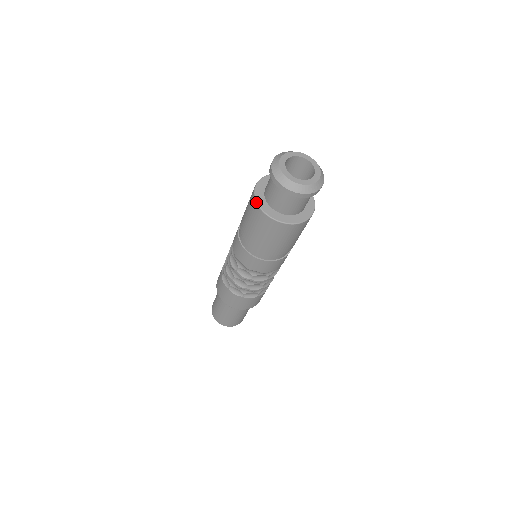
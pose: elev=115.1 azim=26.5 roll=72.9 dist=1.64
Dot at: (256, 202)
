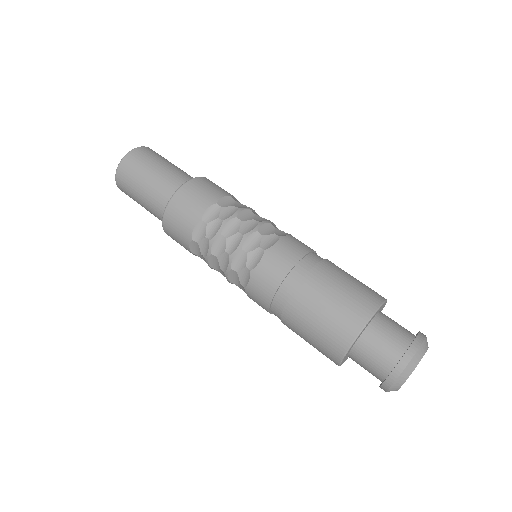
Dot at: (354, 342)
